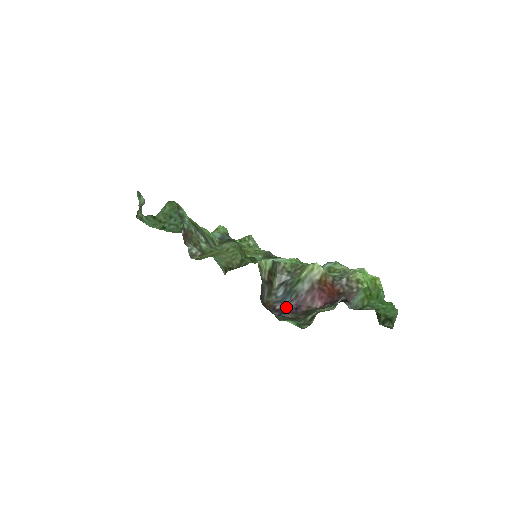
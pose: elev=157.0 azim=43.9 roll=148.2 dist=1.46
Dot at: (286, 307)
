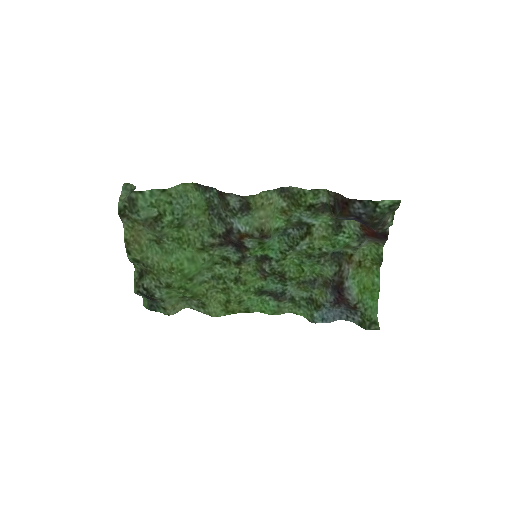
Dot at: (358, 219)
